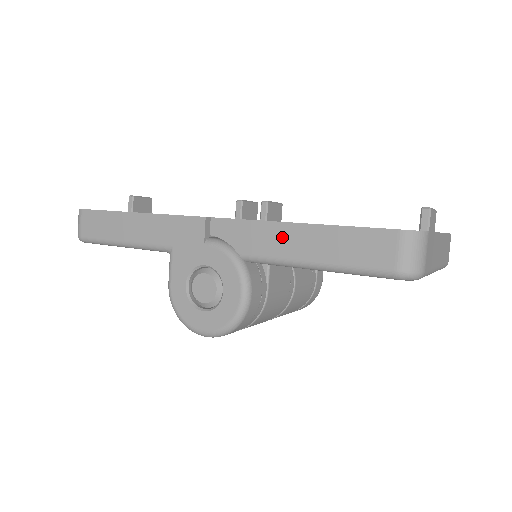
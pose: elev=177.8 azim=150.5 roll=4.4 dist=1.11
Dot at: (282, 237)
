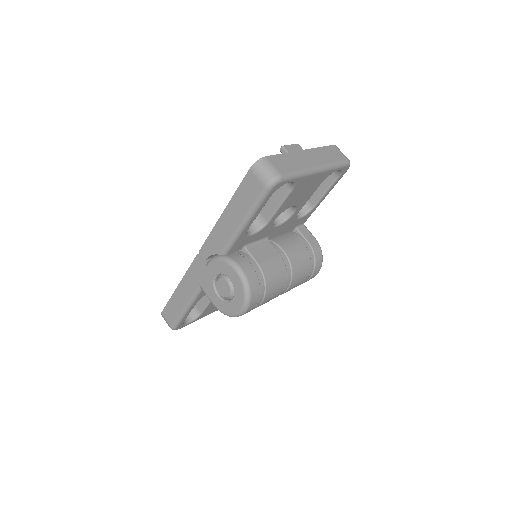
Dot at: (224, 226)
